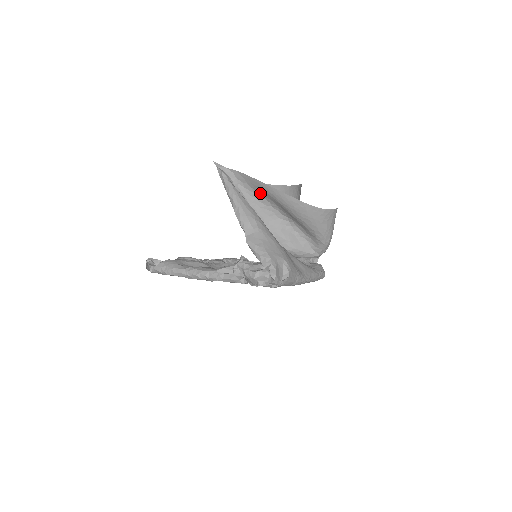
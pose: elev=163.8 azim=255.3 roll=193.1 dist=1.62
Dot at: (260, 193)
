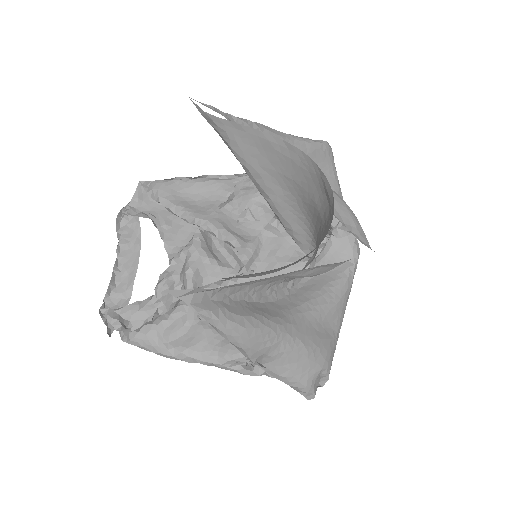
Dot at: occluded
